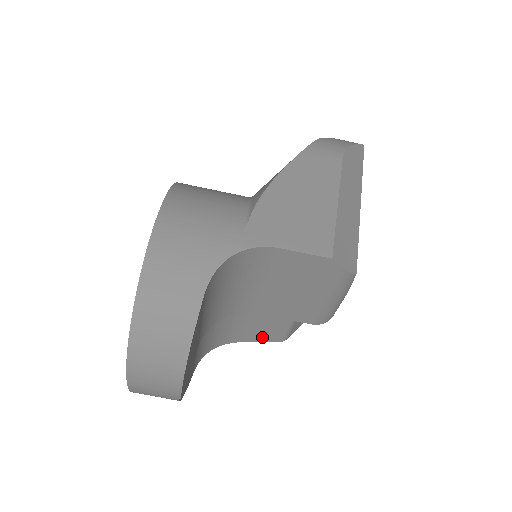
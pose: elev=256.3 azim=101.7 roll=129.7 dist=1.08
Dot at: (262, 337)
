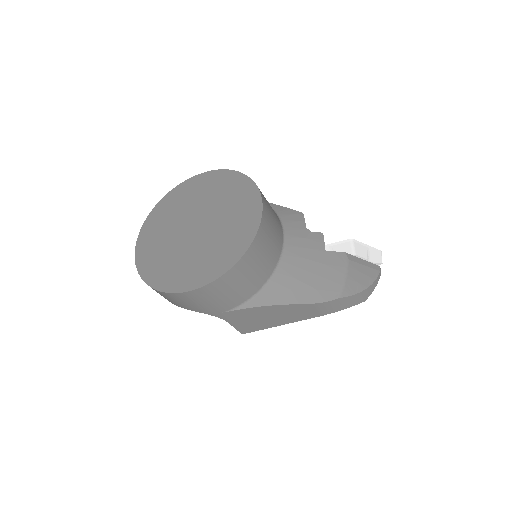
Dot at: occluded
